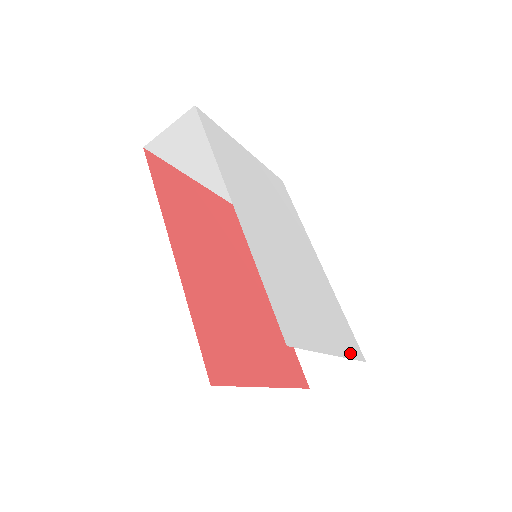
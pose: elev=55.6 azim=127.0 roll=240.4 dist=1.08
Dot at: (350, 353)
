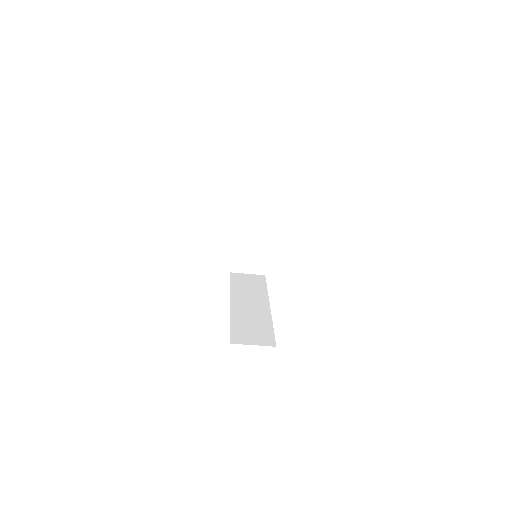
Dot at: occluded
